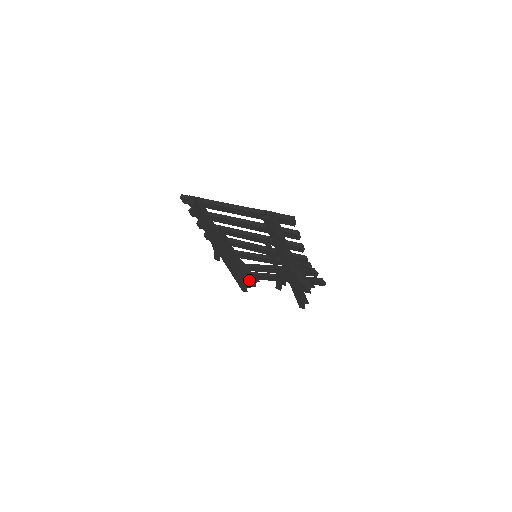
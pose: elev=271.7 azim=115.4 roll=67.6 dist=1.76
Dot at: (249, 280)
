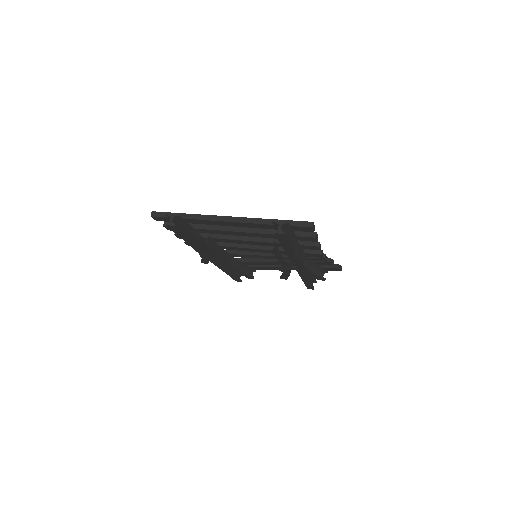
Dot at: (246, 274)
